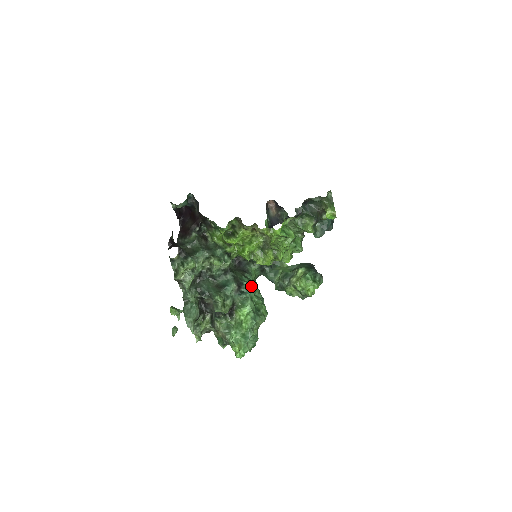
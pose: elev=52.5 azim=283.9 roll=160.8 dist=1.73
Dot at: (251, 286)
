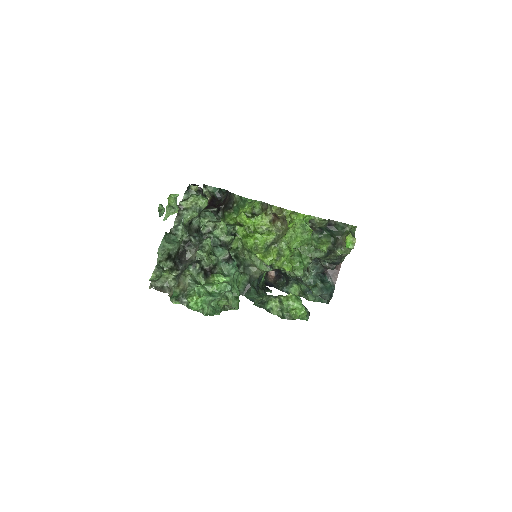
Dot at: (238, 271)
